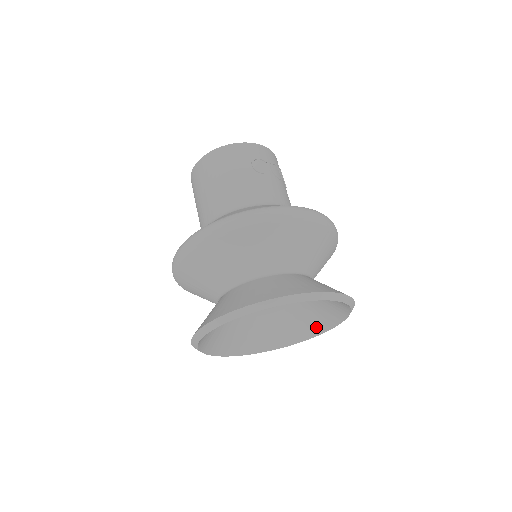
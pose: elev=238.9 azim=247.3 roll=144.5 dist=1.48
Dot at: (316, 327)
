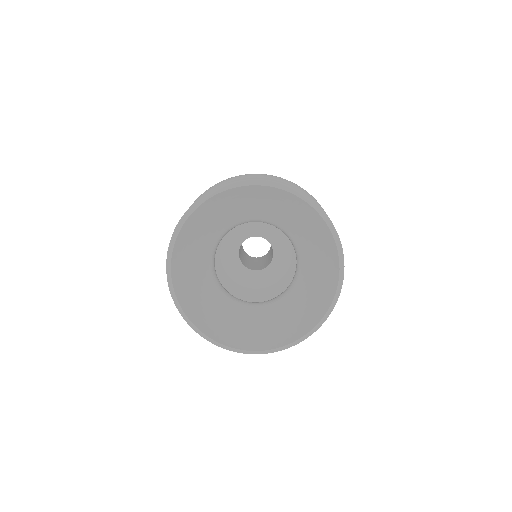
Dot at: (323, 299)
